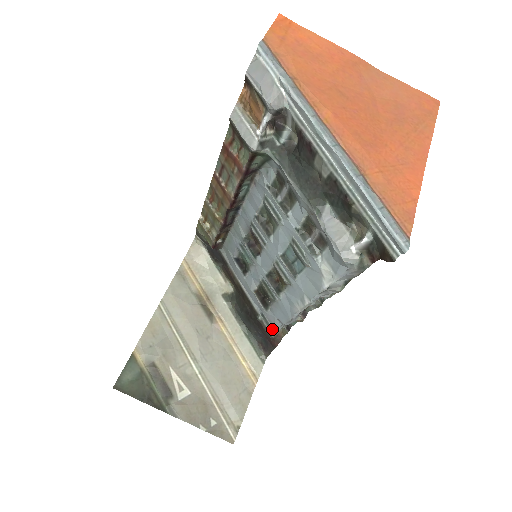
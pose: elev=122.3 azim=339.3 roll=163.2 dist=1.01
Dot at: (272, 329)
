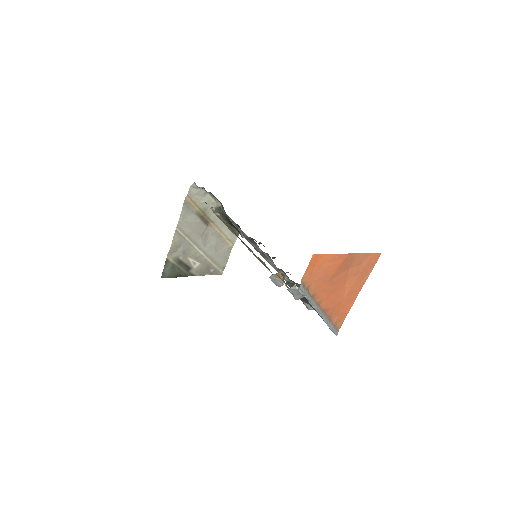
Dot at: occluded
